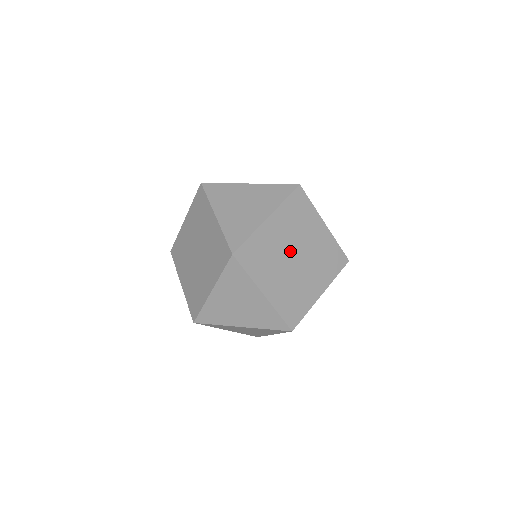
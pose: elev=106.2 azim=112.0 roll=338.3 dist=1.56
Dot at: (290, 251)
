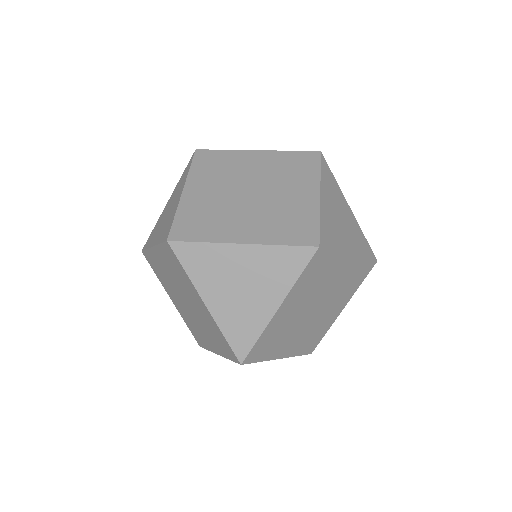
Dot at: (307, 310)
